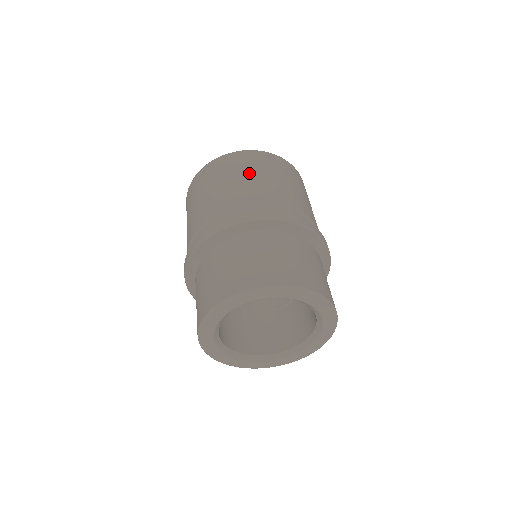
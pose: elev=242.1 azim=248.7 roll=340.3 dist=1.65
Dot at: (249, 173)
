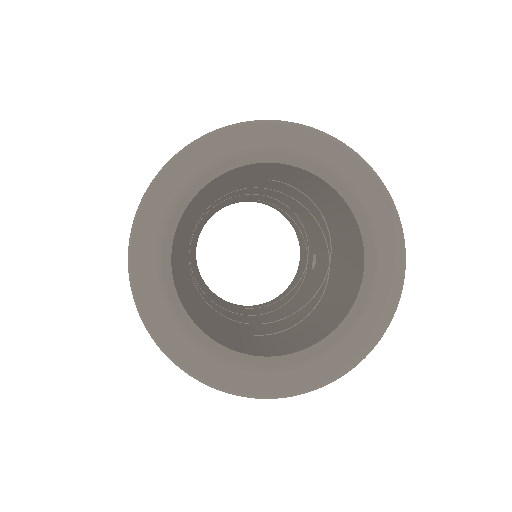
Dot at: occluded
